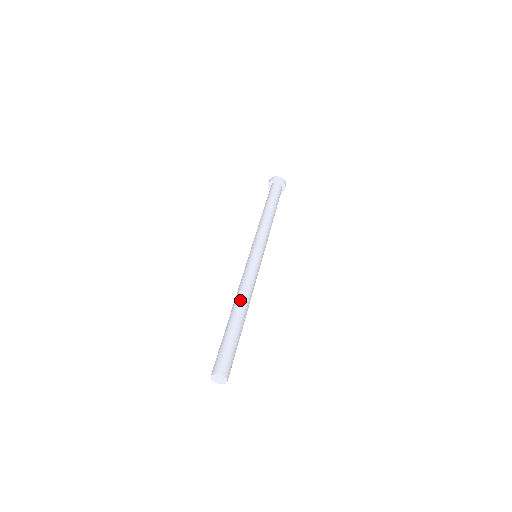
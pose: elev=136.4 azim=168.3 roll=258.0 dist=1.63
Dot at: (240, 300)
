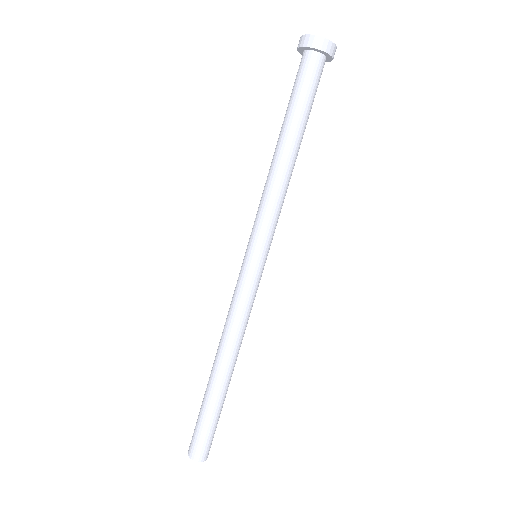
Dot at: (233, 358)
